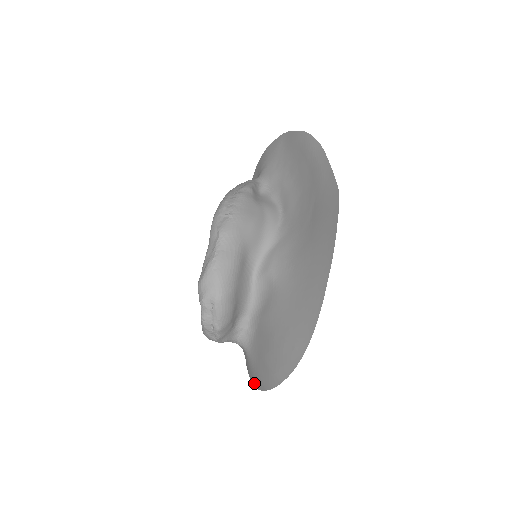
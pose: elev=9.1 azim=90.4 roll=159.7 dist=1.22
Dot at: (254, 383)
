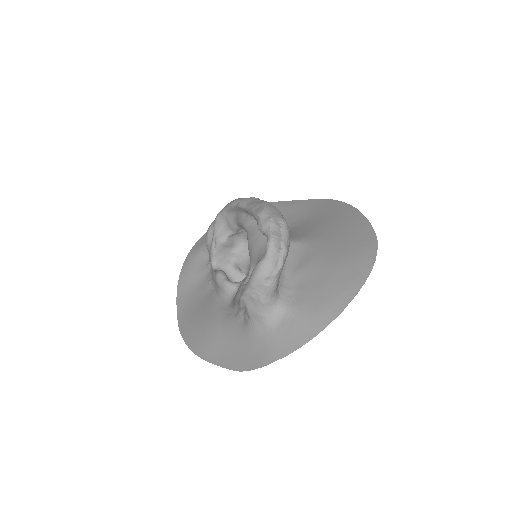
Dot at: (312, 334)
